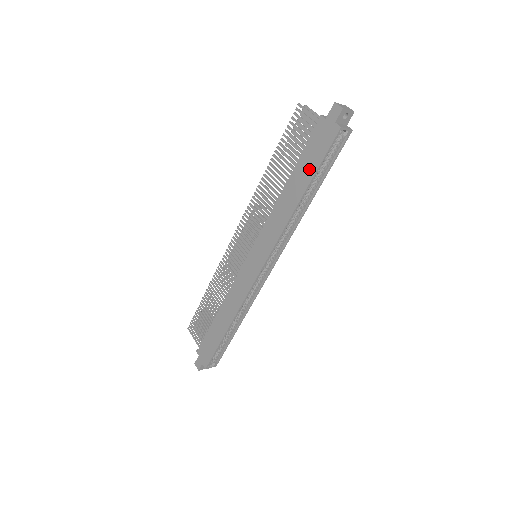
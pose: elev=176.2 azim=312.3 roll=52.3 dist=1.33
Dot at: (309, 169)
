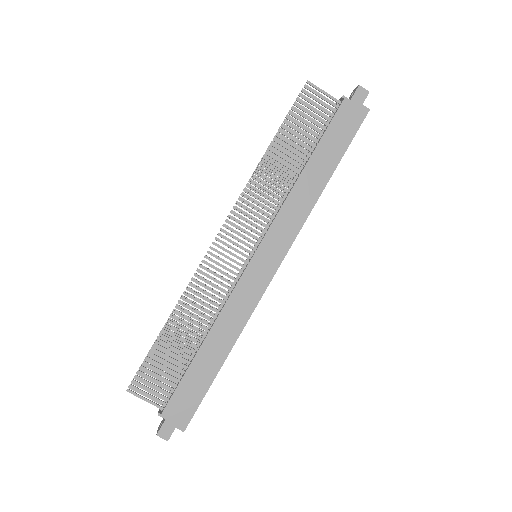
Dot at: (336, 150)
